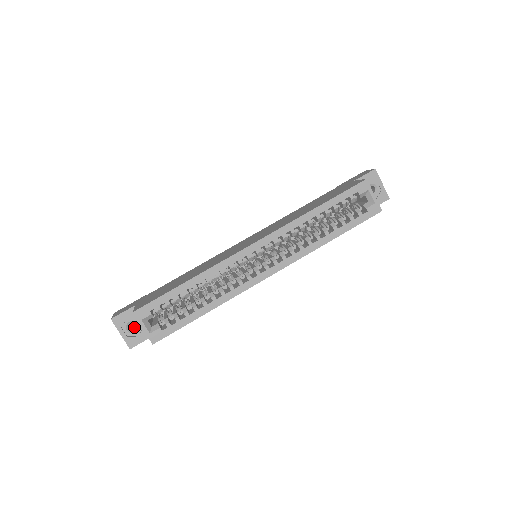
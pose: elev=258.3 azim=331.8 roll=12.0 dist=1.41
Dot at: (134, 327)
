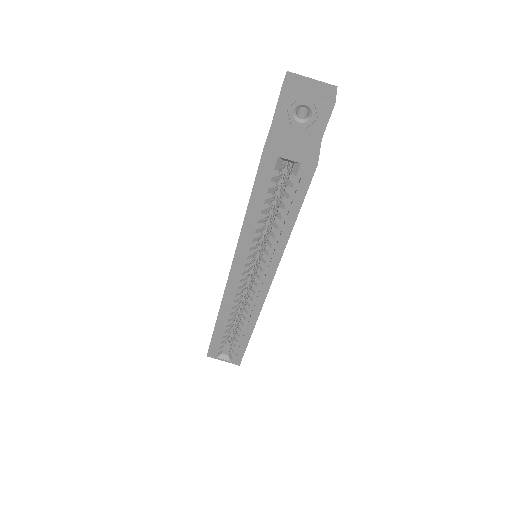
Dot at: occluded
